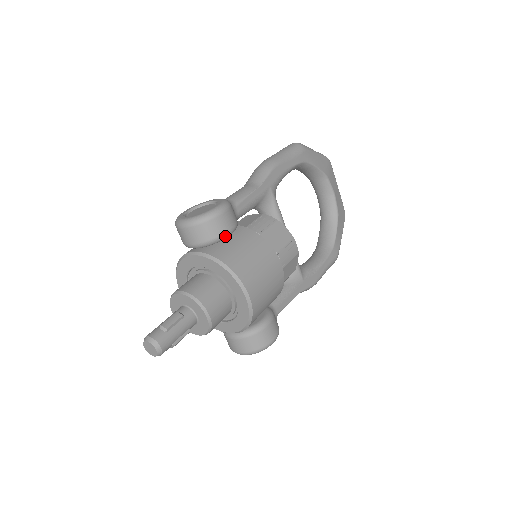
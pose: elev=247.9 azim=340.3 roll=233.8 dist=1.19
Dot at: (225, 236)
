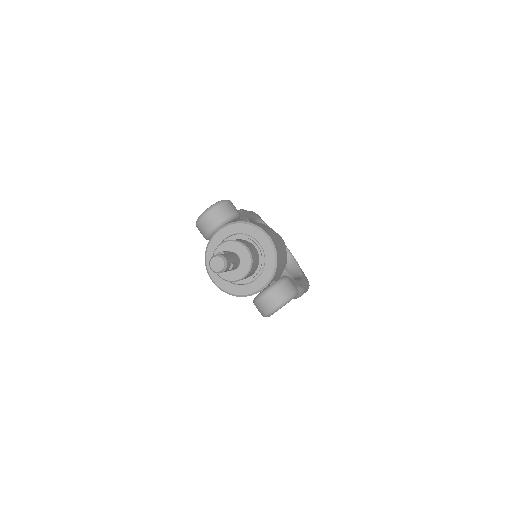
Dot at: (236, 215)
